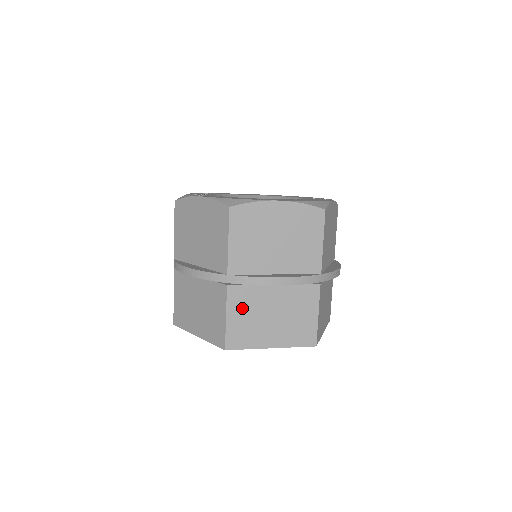
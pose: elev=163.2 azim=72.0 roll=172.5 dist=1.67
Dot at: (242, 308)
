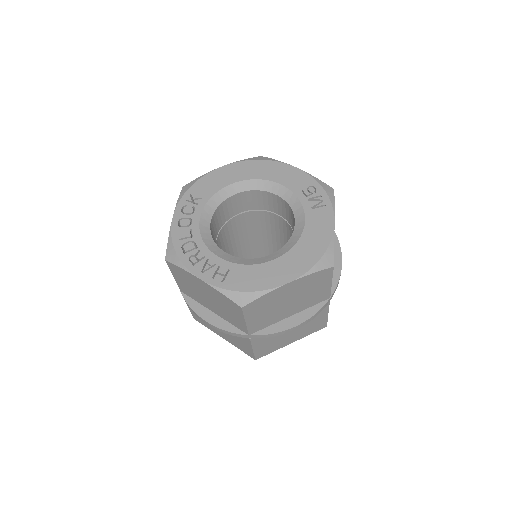
Dot at: (265, 341)
